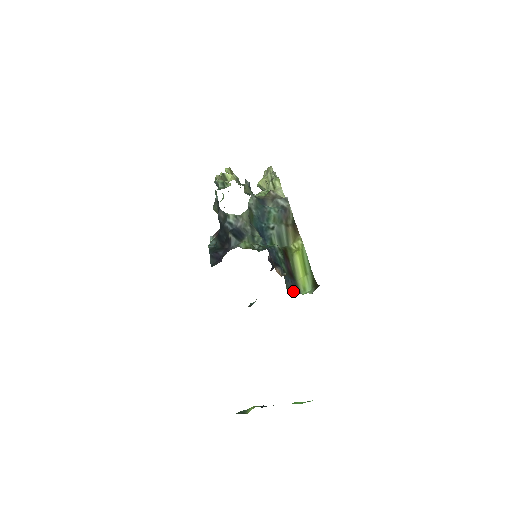
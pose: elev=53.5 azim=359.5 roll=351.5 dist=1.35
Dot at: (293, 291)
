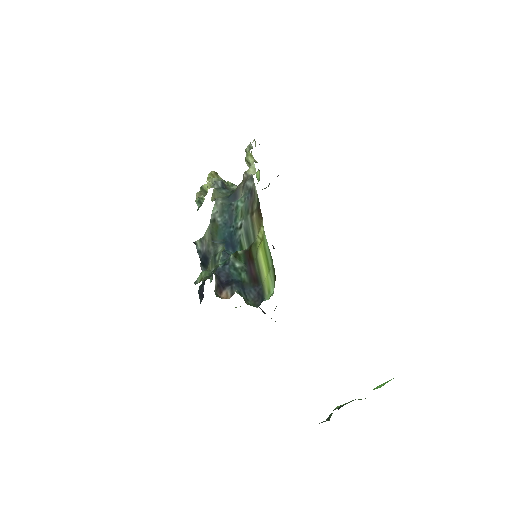
Dot at: (257, 302)
